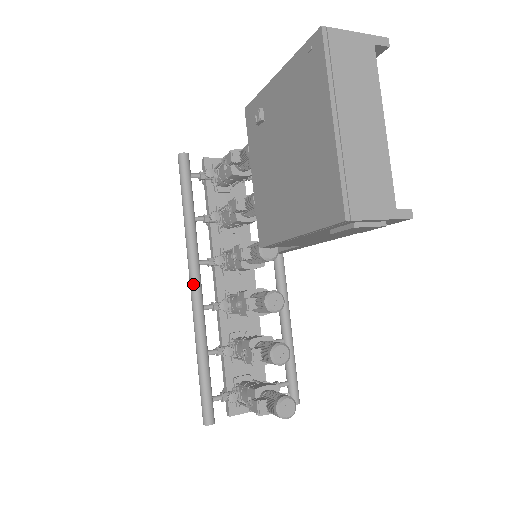
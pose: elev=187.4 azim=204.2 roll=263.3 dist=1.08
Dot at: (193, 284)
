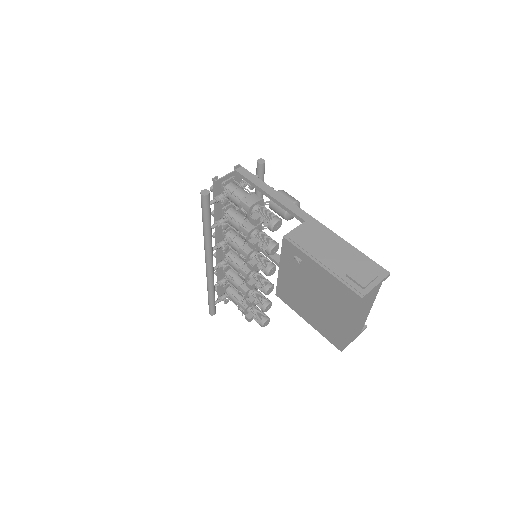
Dot at: (209, 264)
